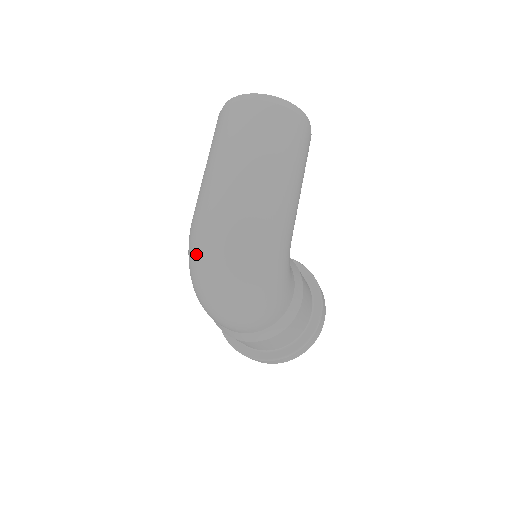
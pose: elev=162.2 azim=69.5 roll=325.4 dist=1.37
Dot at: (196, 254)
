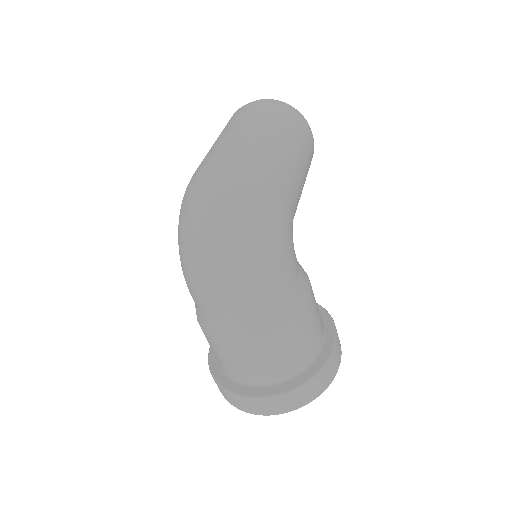
Dot at: (187, 201)
